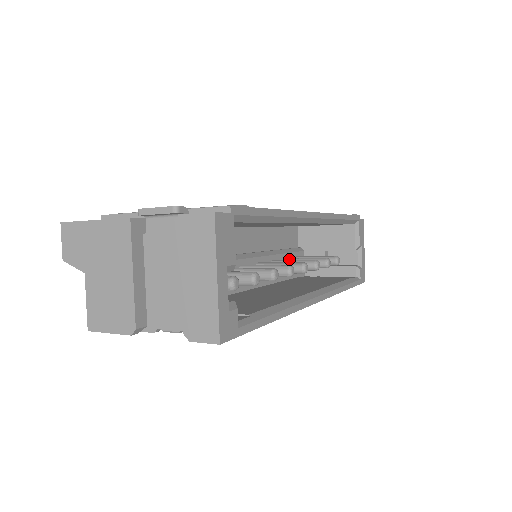
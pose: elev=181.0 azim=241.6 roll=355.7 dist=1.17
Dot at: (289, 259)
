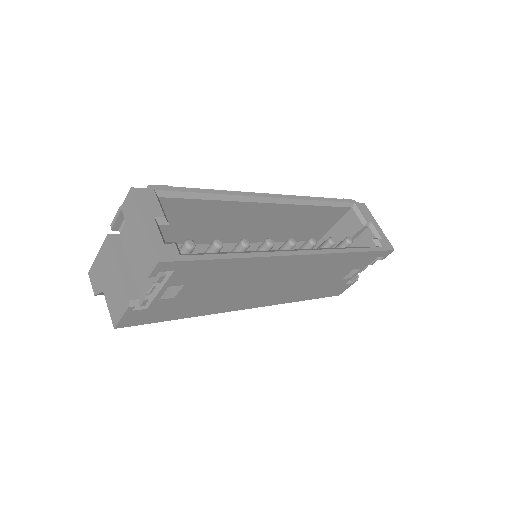
Dot at: occluded
